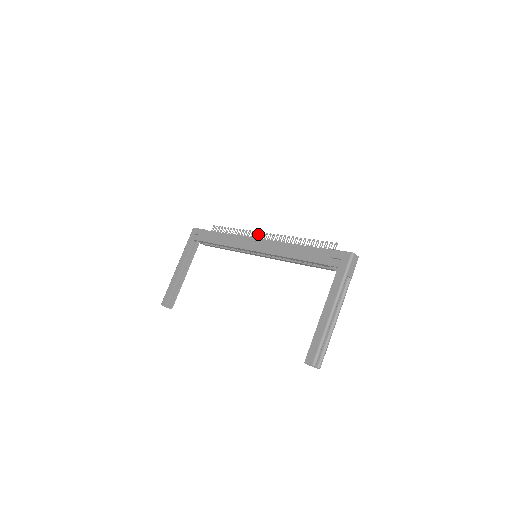
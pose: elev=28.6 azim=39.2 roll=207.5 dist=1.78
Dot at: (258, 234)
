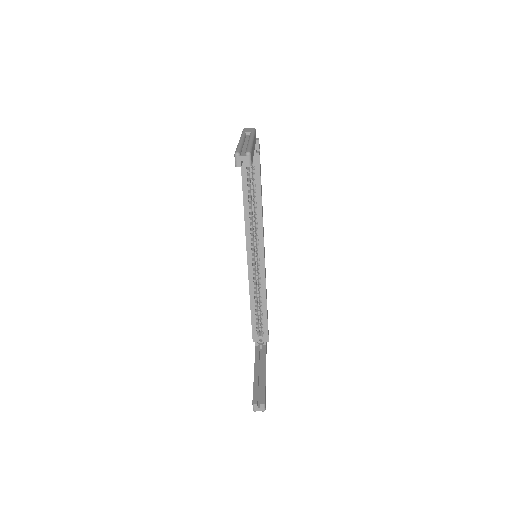
Dot at: occluded
